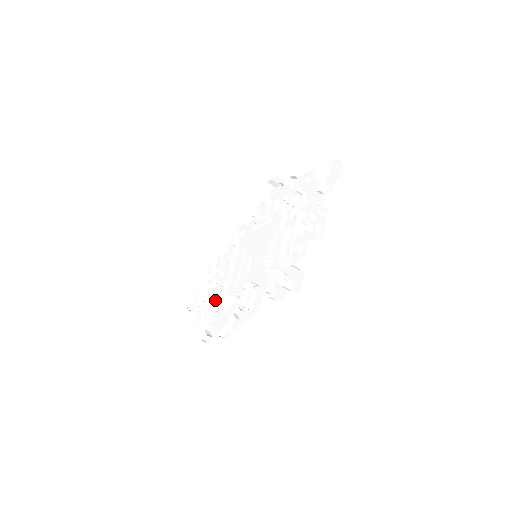
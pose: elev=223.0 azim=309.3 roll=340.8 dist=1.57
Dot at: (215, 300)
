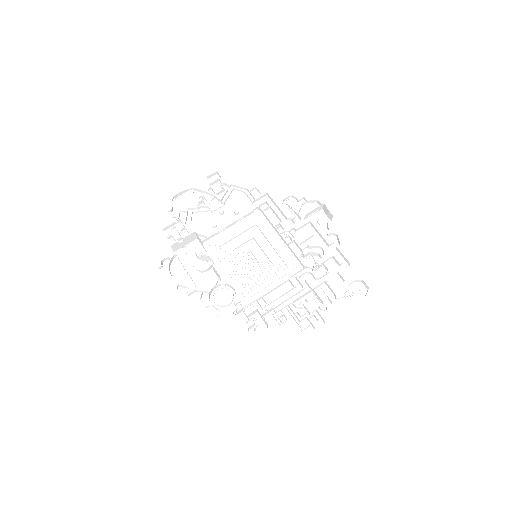
Dot at: (198, 237)
